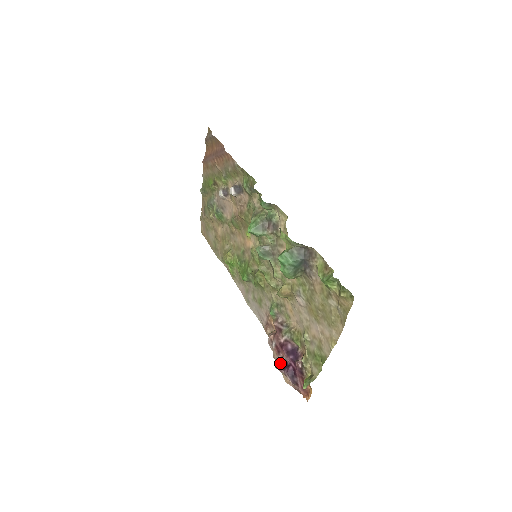
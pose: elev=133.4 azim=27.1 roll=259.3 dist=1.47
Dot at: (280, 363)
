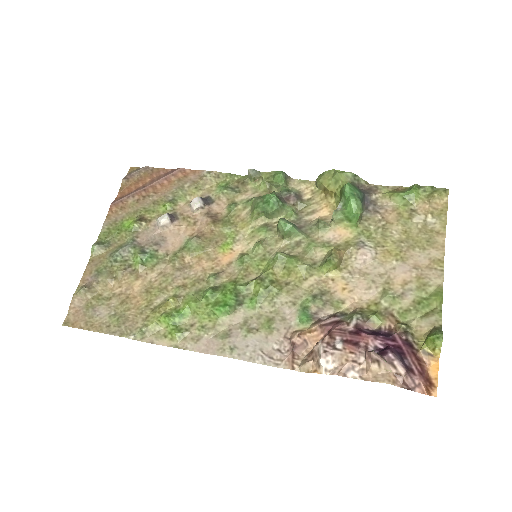
Dot at: (371, 351)
